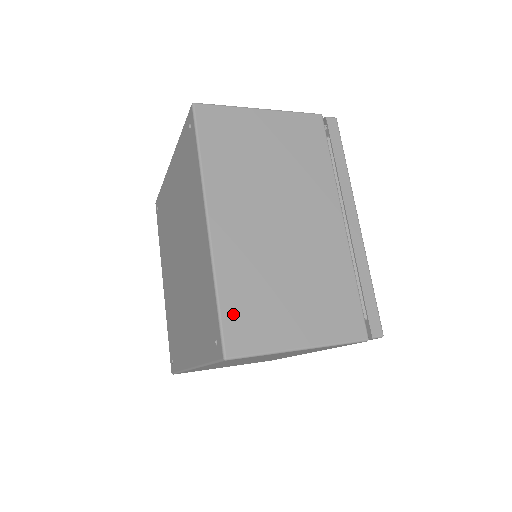
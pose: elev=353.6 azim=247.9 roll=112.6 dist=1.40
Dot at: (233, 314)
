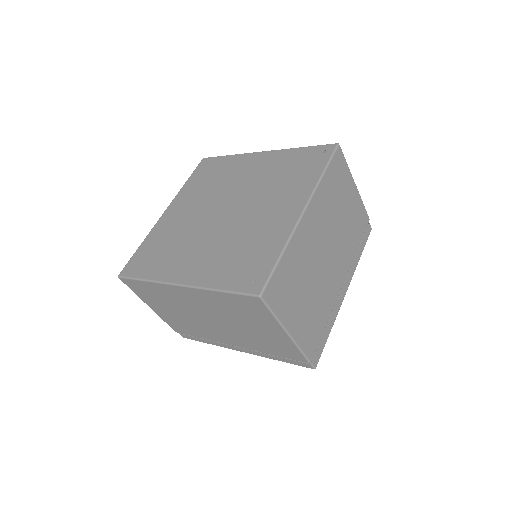
Dot at: occluded
